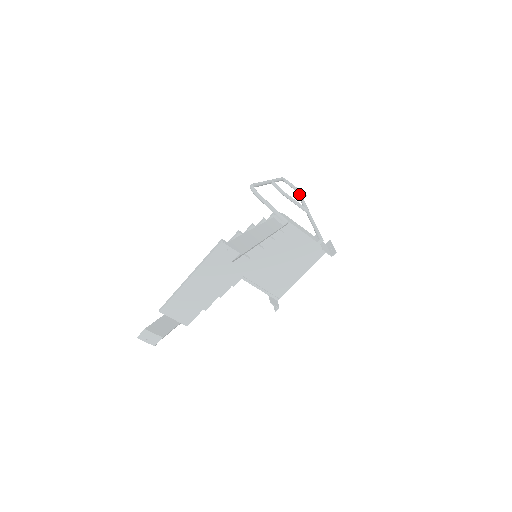
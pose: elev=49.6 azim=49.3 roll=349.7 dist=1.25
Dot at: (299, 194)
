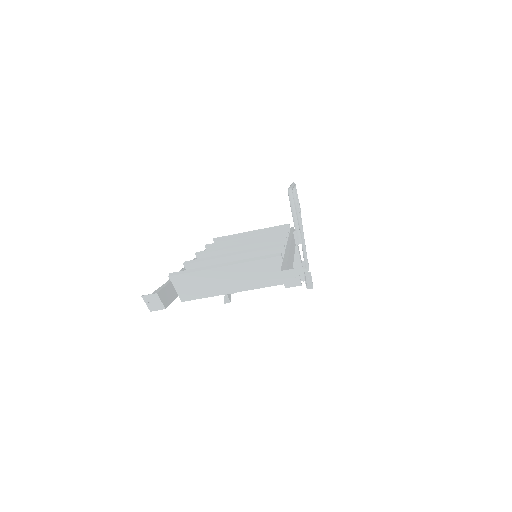
Dot at: (299, 207)
